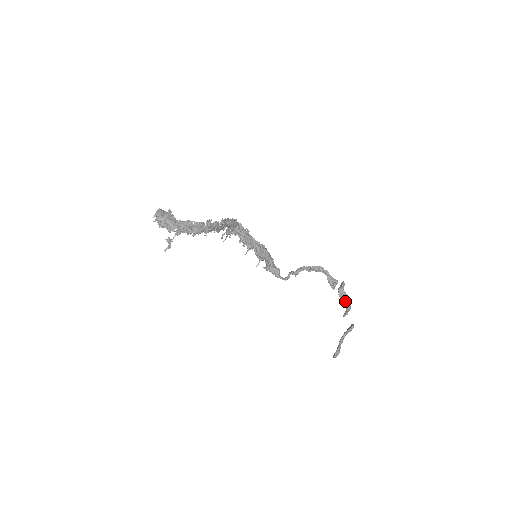
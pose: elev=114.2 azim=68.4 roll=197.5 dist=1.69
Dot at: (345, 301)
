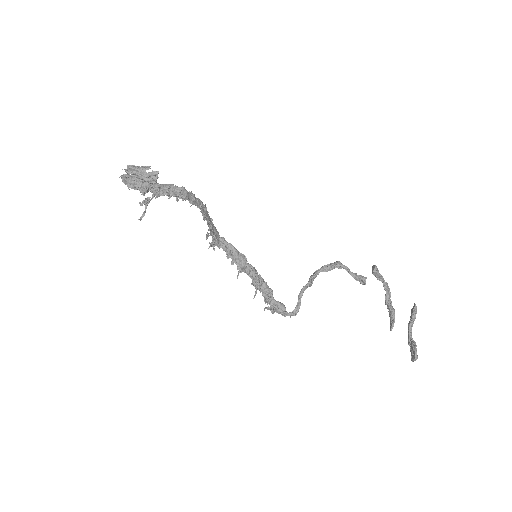
Dot at: (386, 292)
